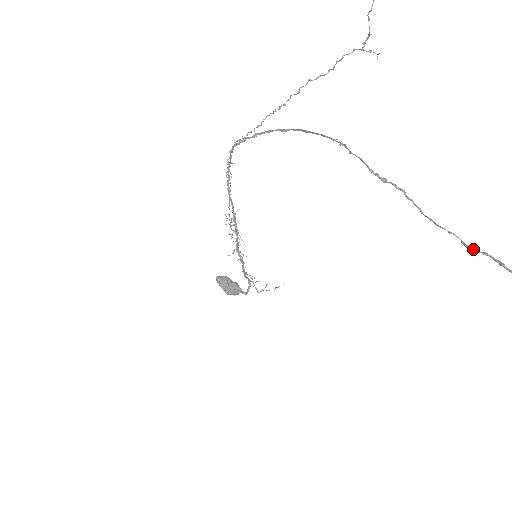
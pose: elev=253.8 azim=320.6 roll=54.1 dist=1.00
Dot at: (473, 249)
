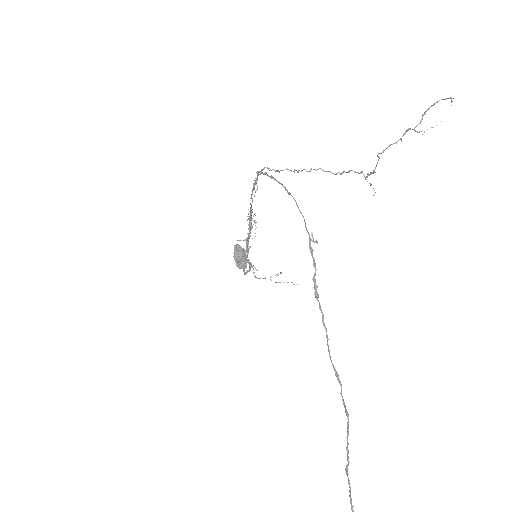
Dot at: (343, 401)
